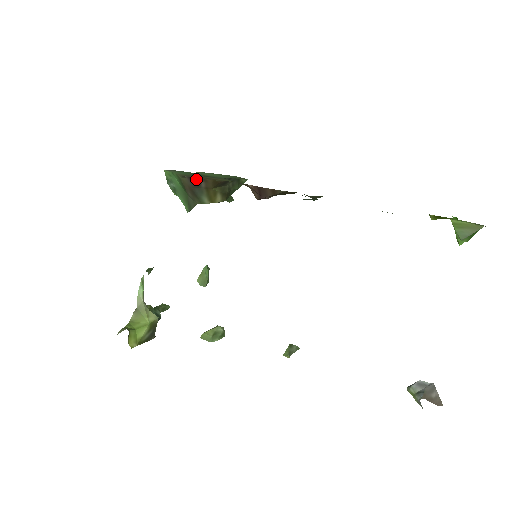
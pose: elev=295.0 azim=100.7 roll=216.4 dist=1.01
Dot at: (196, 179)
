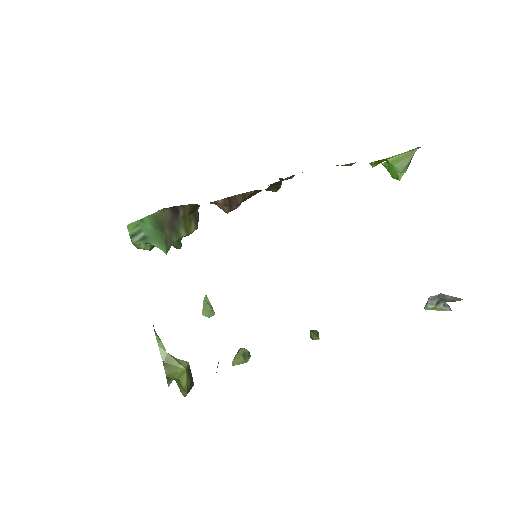
Dot at: (176, 208)
